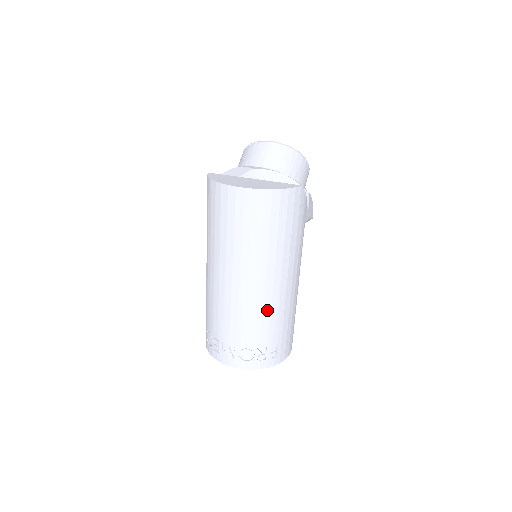
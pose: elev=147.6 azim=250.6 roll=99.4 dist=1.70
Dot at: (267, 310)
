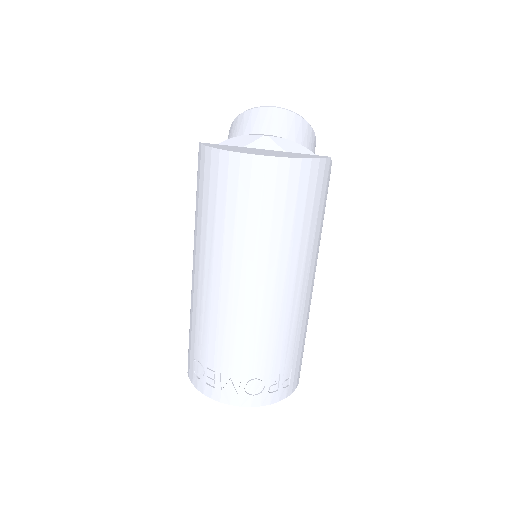
Dot at: (284, 324)
